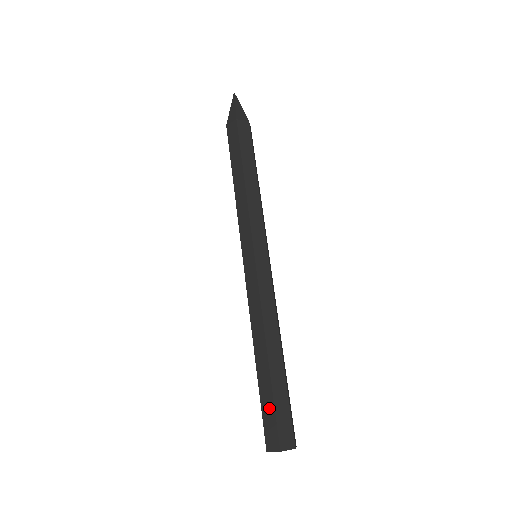
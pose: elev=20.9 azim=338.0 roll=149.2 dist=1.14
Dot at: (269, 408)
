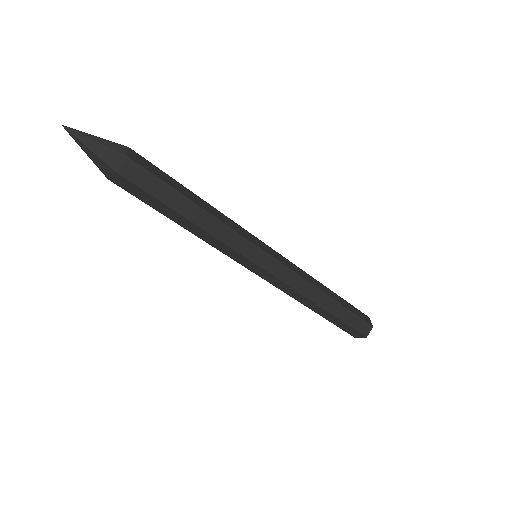
Dot at: (344, 326)
